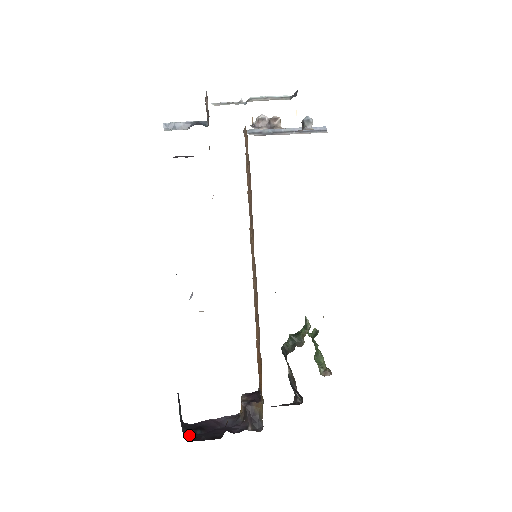
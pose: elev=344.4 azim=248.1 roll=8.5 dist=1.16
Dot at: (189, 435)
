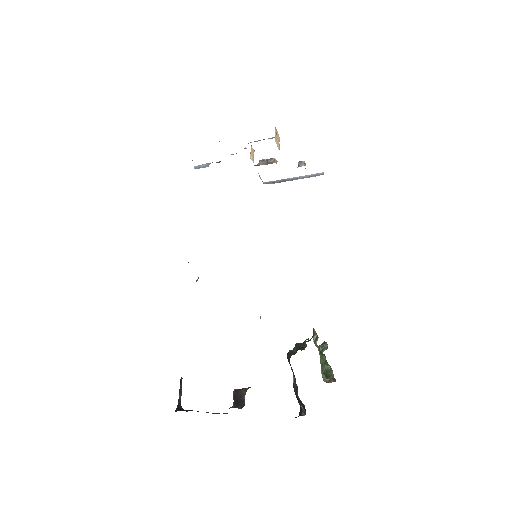
Dot at: occluded
